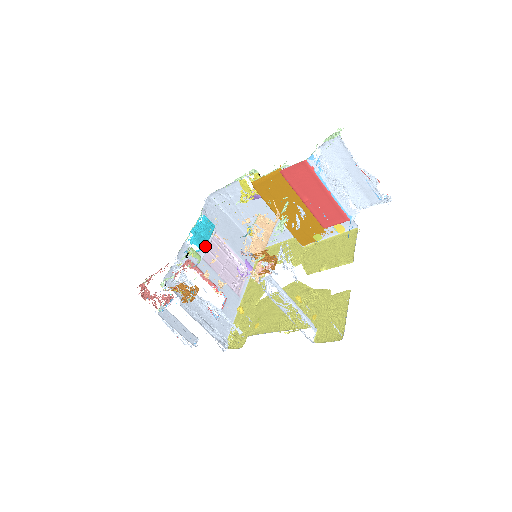
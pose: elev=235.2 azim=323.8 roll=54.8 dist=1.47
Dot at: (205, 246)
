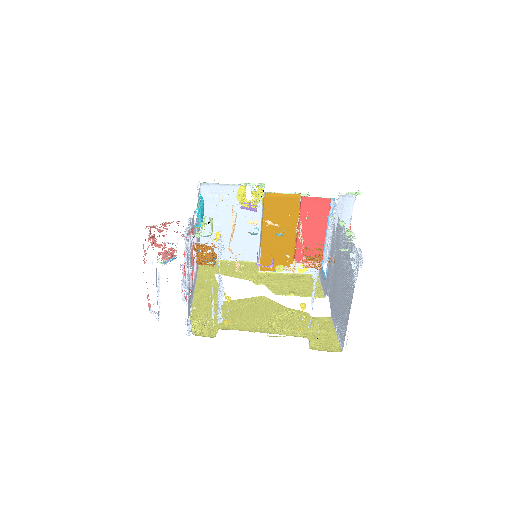
Dot at: occluded
